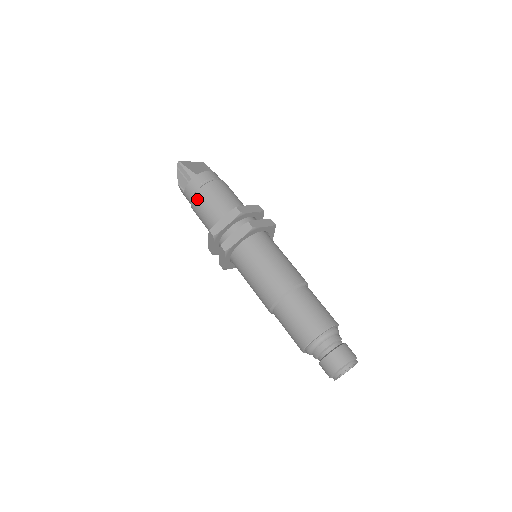
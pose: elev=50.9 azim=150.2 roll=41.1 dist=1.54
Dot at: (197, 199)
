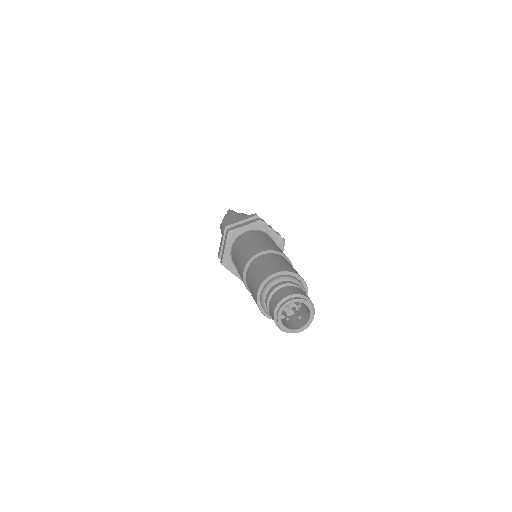
Dot at: (229, 221)
